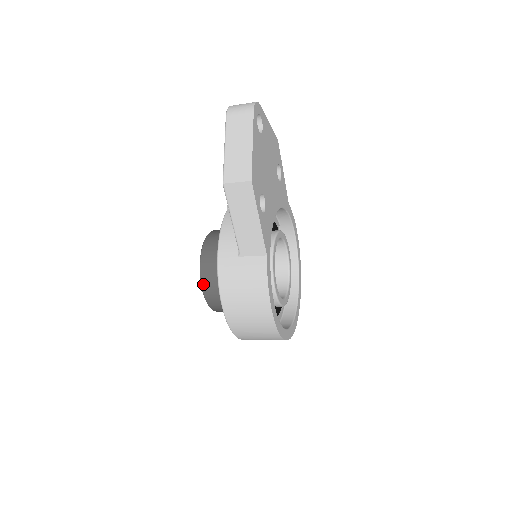
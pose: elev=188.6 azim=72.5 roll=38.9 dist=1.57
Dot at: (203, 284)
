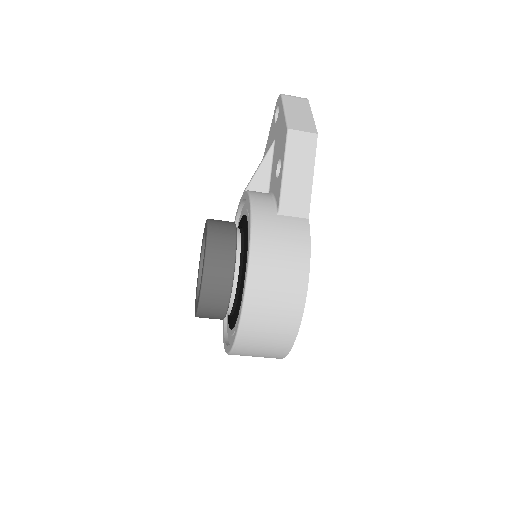
Dot at: (208, 254)
